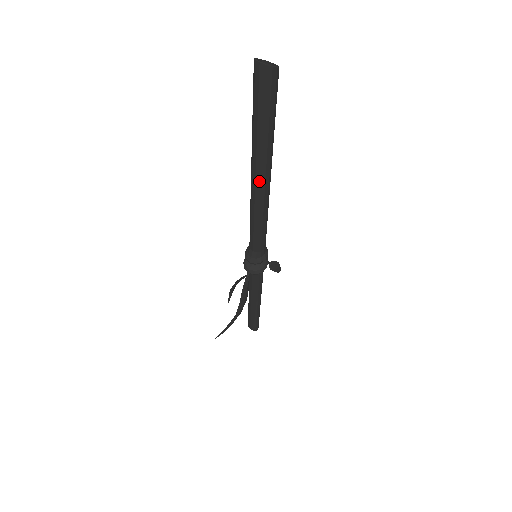
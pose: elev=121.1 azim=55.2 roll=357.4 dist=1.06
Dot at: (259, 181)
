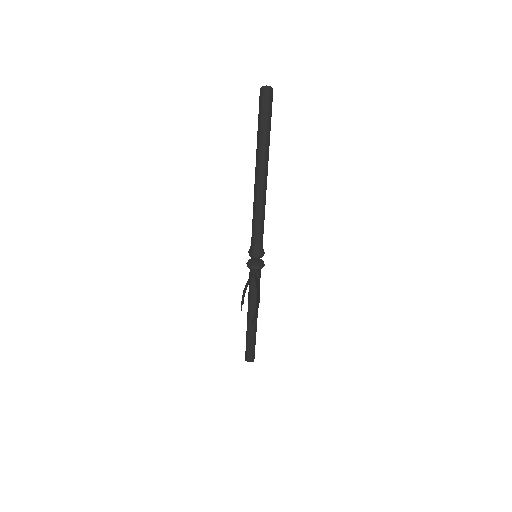
Dot at: (263, 172)
